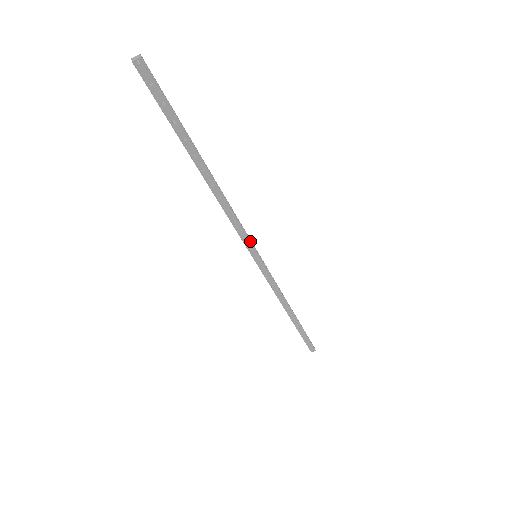
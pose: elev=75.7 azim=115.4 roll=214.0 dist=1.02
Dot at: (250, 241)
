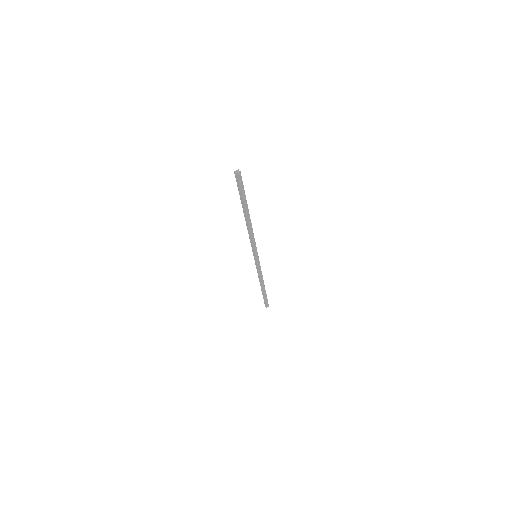
Dot at: (256, 248)
